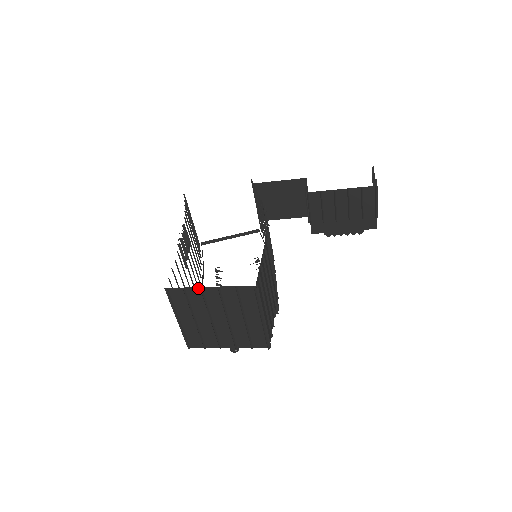
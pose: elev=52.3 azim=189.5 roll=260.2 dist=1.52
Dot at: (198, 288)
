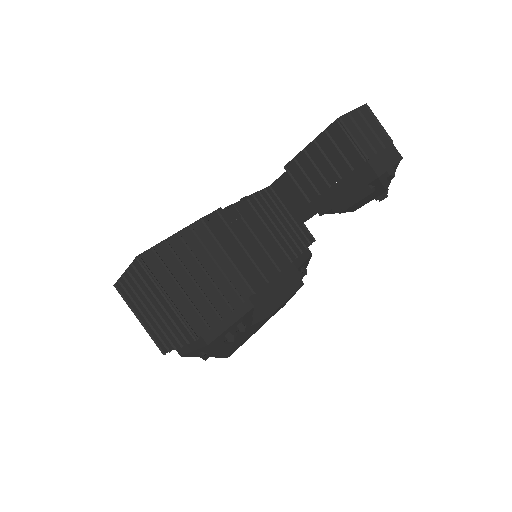
Dot at: (123, 276)
